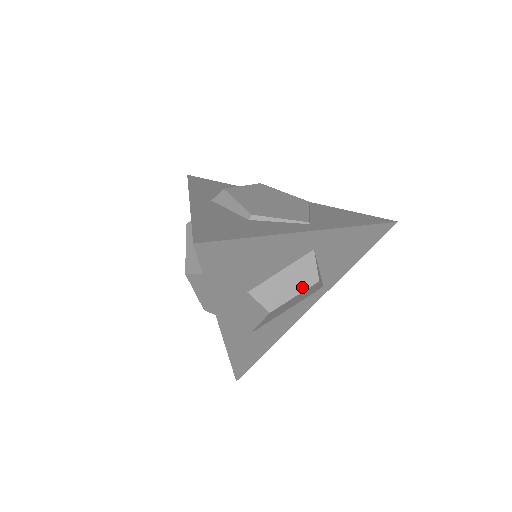
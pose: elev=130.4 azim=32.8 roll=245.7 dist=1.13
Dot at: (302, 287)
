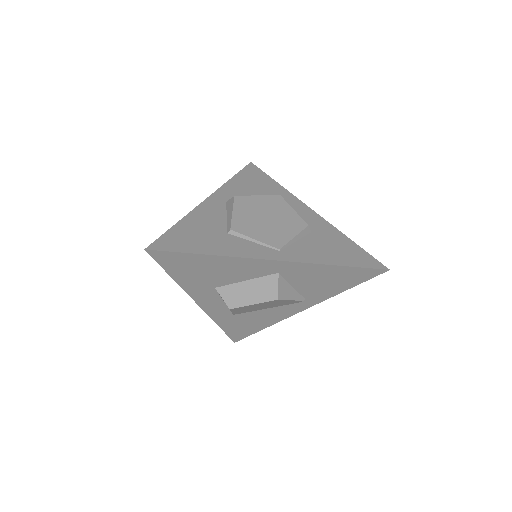
Dot at: (261, 299)
